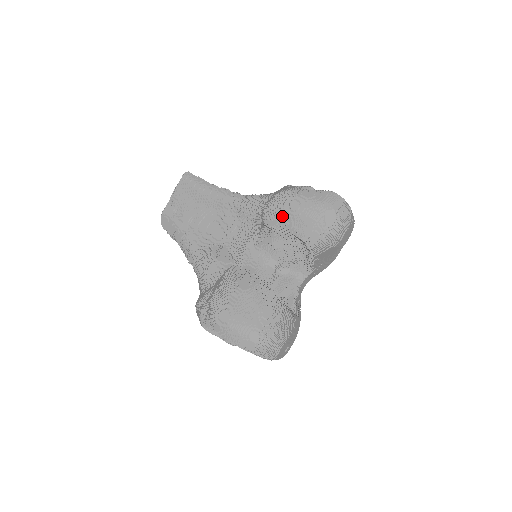
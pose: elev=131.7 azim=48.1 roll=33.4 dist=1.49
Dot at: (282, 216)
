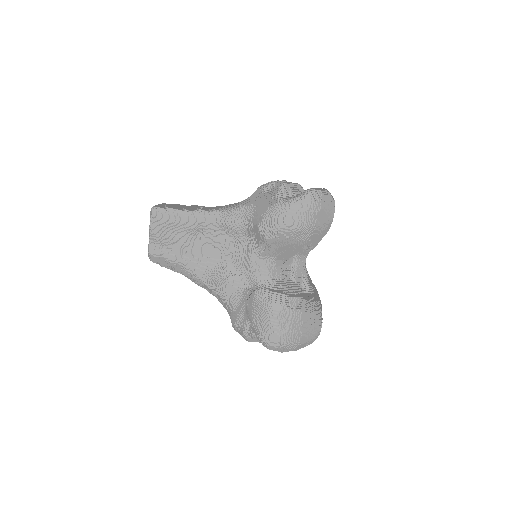
Dot at: (281, 233)
